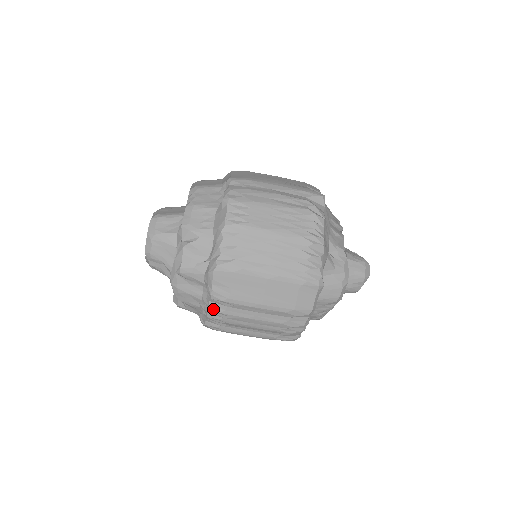
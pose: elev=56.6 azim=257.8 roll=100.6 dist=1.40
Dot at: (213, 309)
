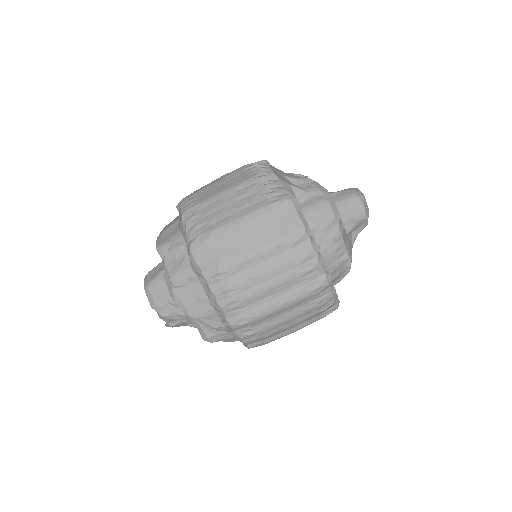
Dot at: (217, 292)
